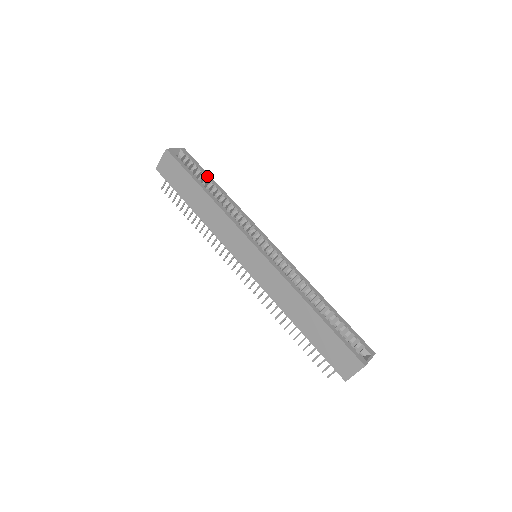
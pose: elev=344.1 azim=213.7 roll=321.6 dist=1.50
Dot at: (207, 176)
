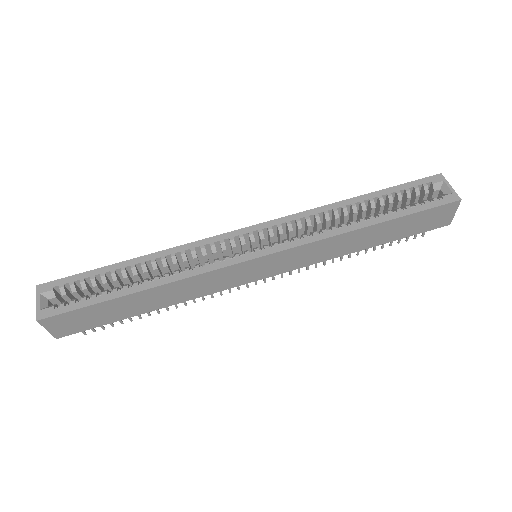
Dot at: (105, 272)
